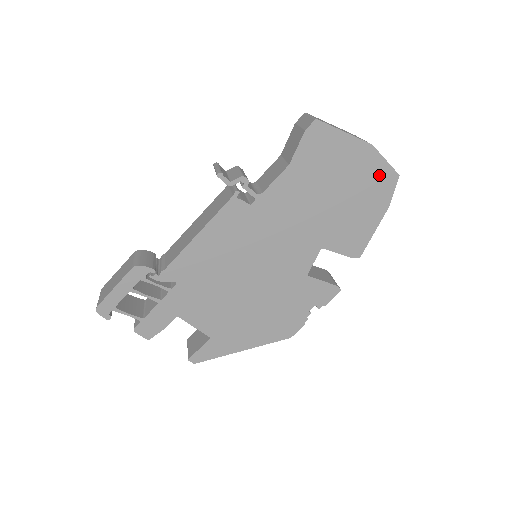
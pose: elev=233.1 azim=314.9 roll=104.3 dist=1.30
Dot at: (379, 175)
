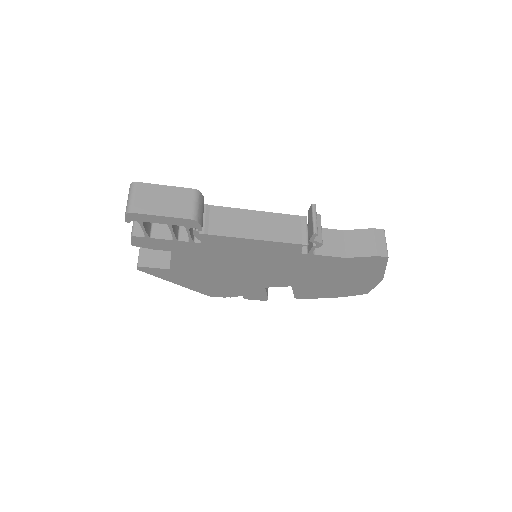
Dot at: (363, 288)
